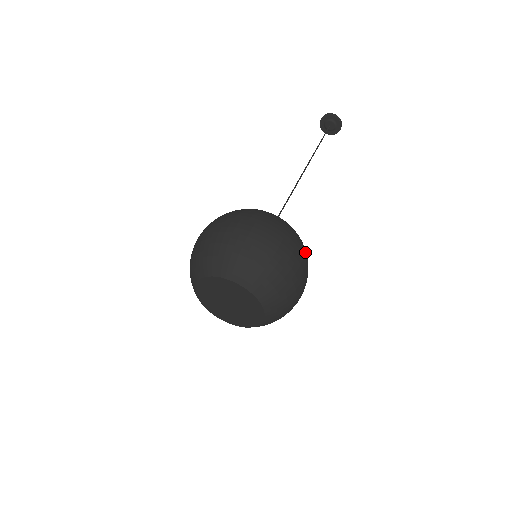
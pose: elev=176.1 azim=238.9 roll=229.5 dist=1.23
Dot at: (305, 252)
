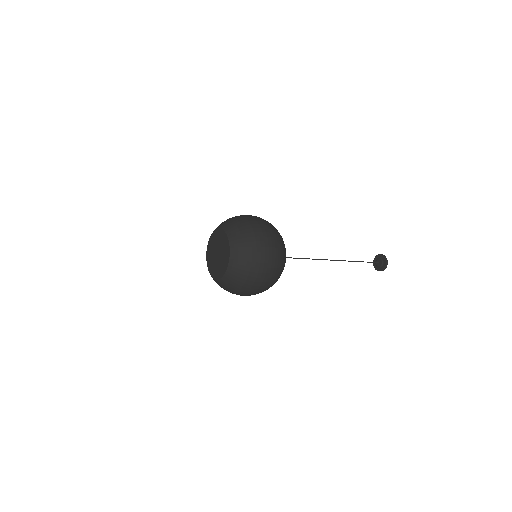
Dot at: (280, 261)
